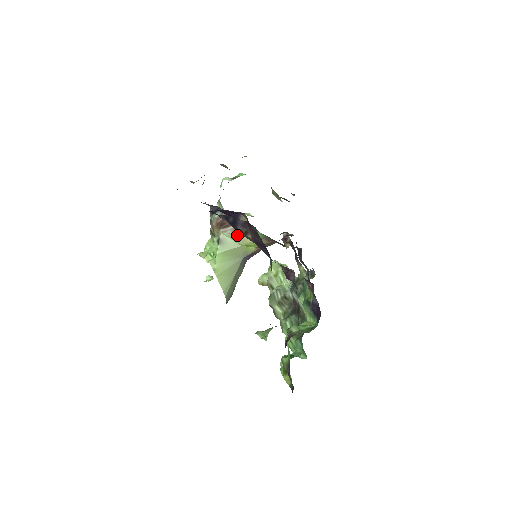
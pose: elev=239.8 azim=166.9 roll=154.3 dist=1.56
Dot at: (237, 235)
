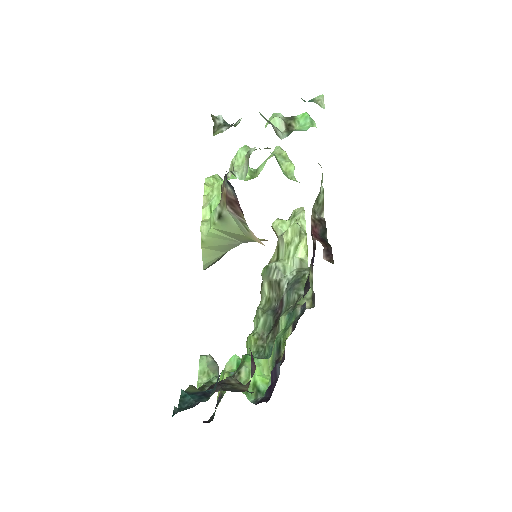
Dot at: (243, 226)
